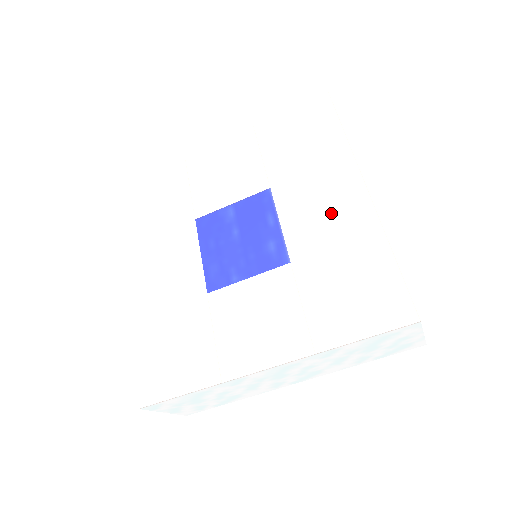
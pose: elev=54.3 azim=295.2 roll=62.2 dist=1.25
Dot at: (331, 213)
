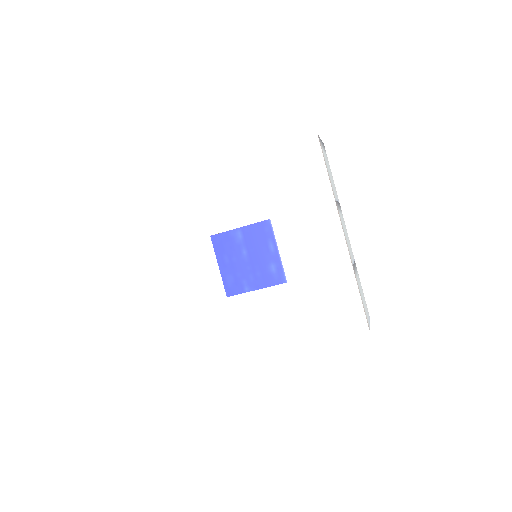
Dot at: (317, 249)
